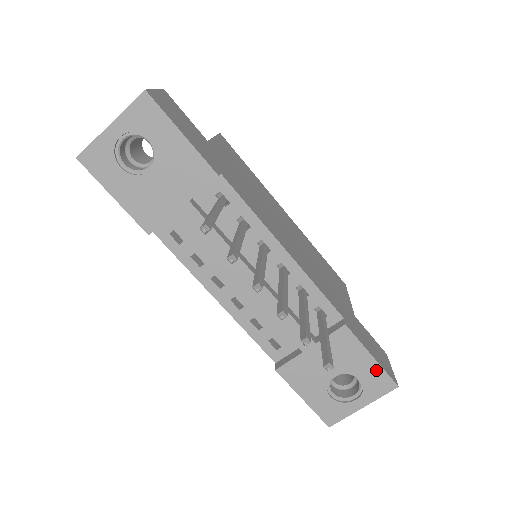
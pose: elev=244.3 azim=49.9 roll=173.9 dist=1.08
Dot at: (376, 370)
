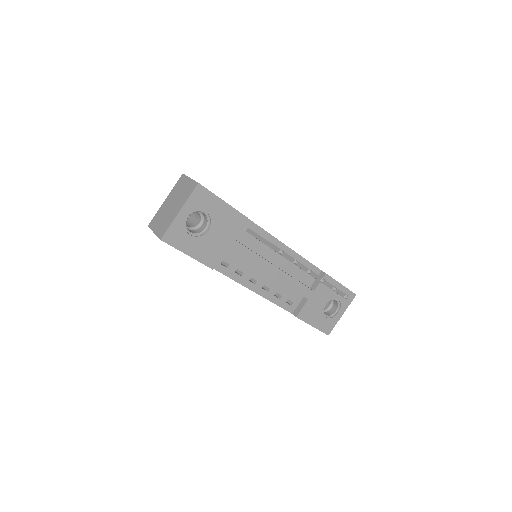
Dot at: (345, 291)
